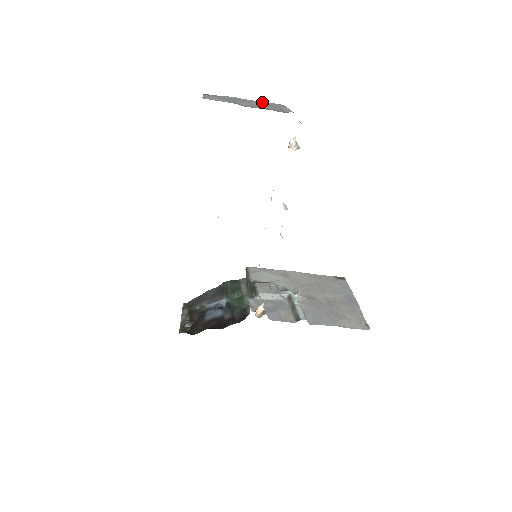
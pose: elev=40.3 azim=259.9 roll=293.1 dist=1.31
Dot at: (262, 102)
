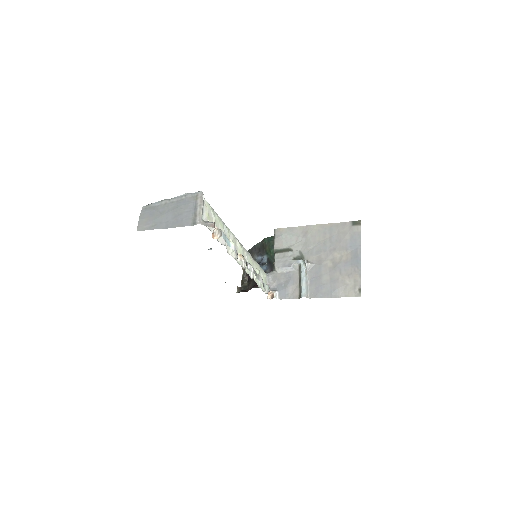
Dot at: (185, 198)
